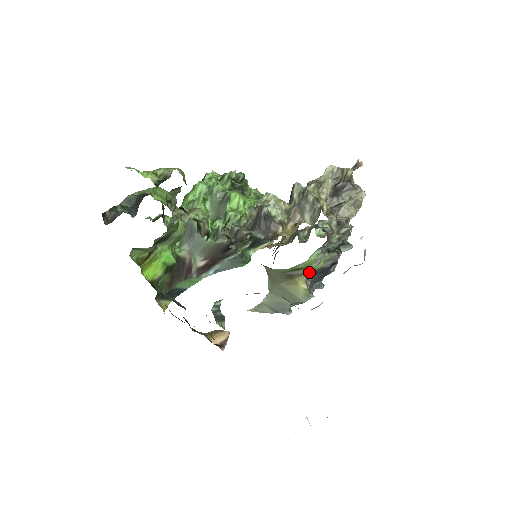
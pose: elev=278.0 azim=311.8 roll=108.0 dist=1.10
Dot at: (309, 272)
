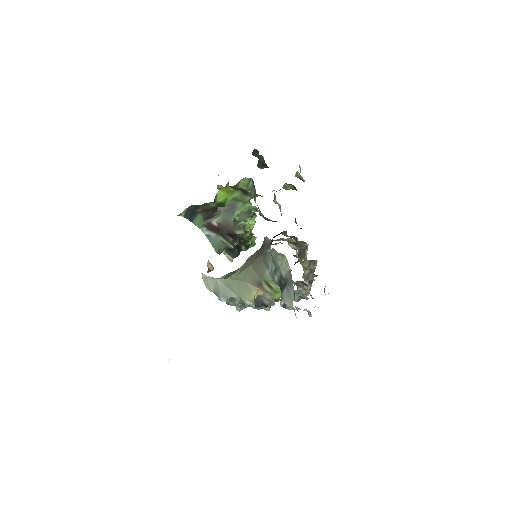
Dot at: (267, 294)
